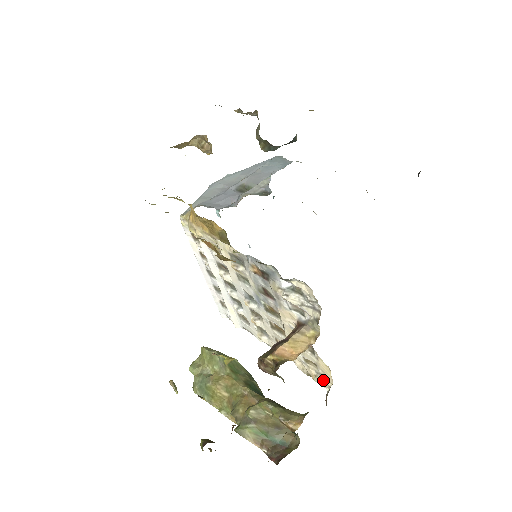
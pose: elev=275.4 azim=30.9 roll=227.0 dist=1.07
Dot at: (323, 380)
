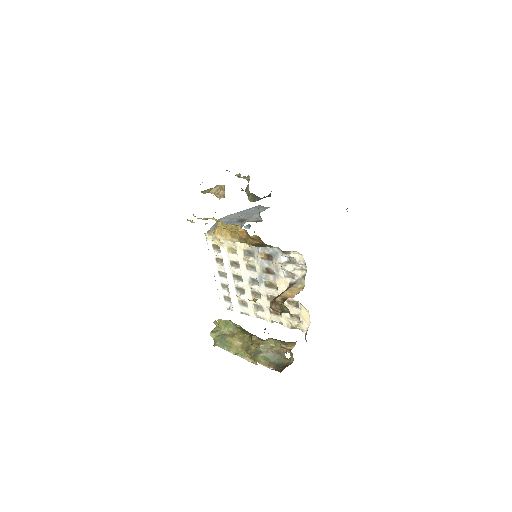
Dot at: (303, 325)
